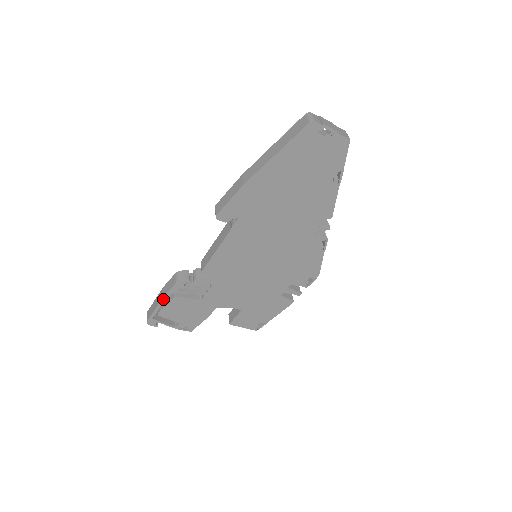
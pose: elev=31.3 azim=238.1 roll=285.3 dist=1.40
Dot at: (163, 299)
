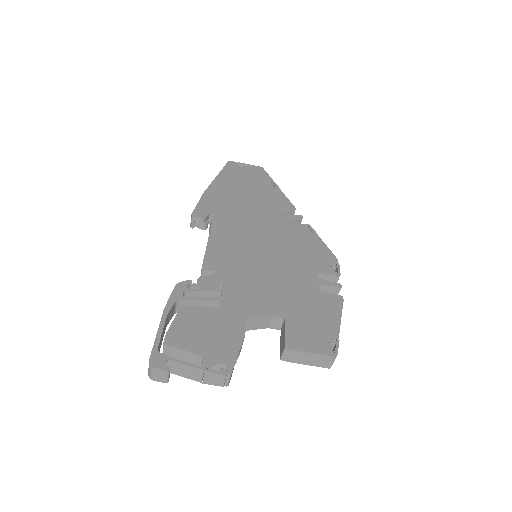
Dot at: (165, 313)
